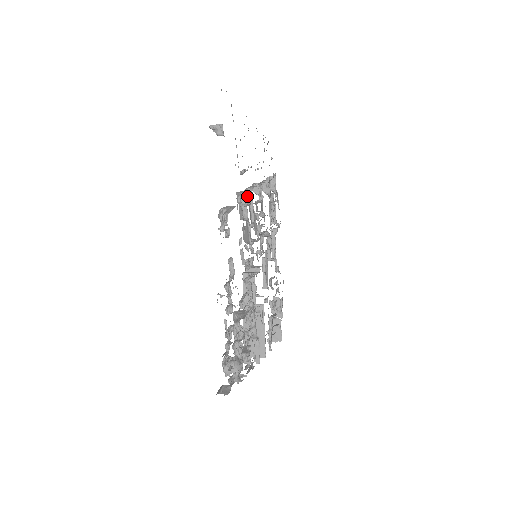
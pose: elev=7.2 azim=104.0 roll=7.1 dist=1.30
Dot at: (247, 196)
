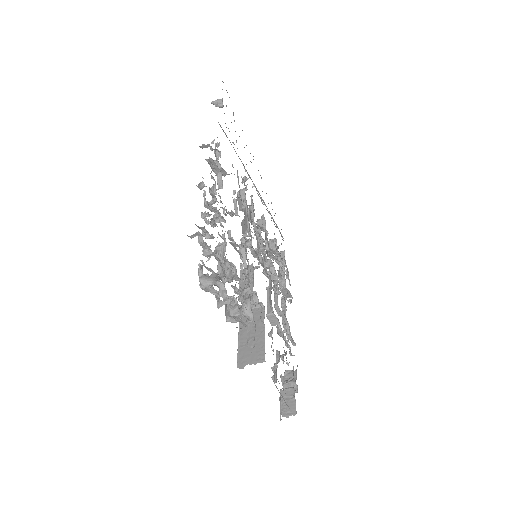
Dot at: (246, 189)
